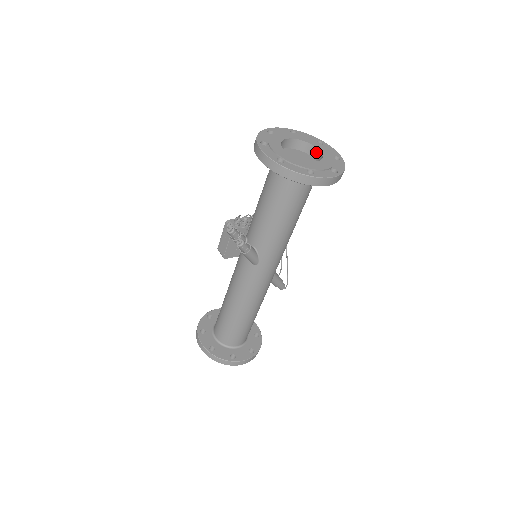
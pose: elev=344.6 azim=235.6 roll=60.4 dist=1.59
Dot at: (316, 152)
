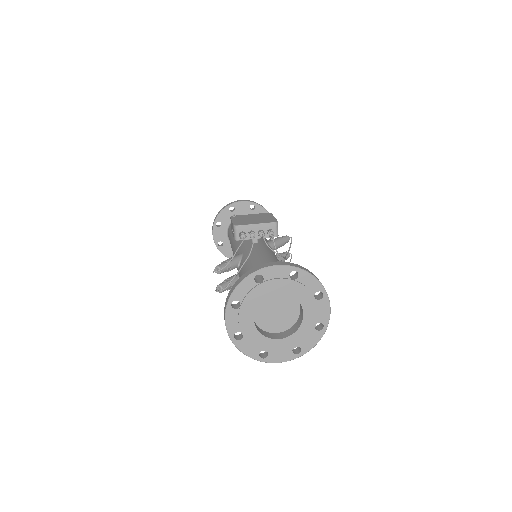
Dot at: (302, 311)
